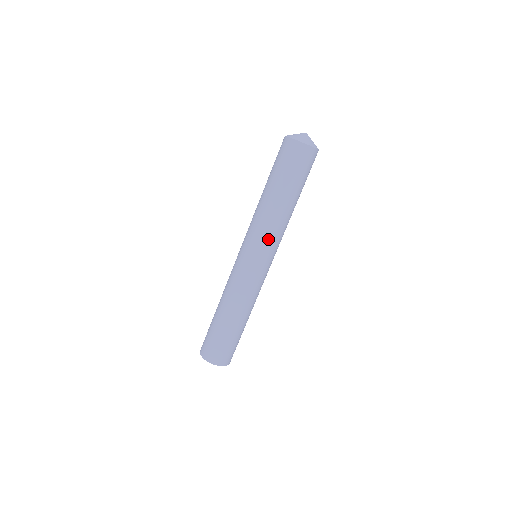
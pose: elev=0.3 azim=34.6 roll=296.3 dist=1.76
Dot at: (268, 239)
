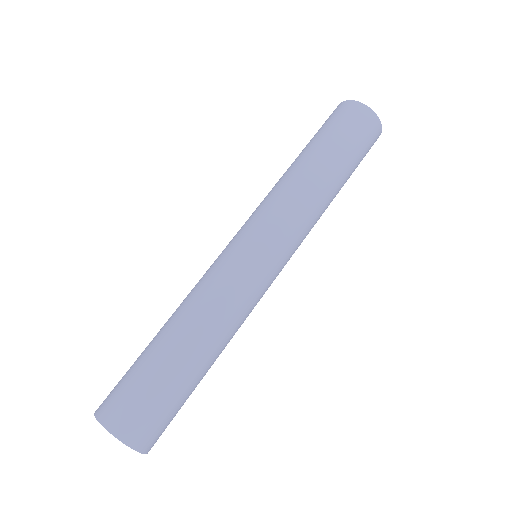
Dot at: (299, 231)
